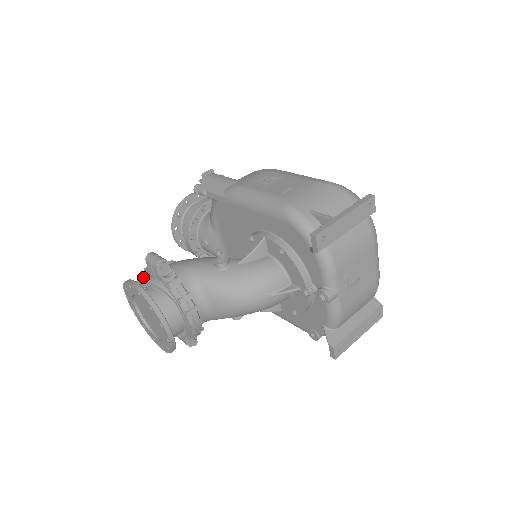
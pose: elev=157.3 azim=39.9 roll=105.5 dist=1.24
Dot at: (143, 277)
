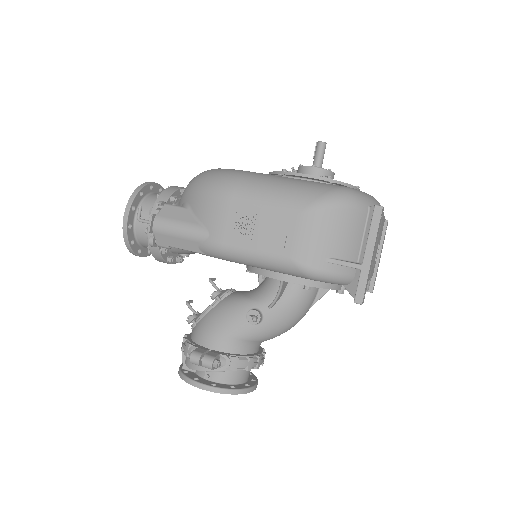
Dot at: (195, 367)
